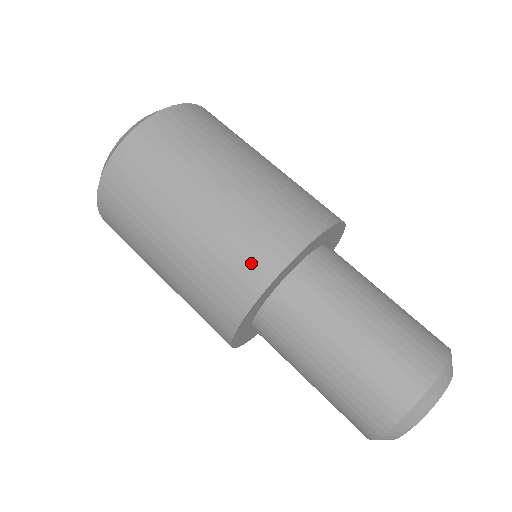
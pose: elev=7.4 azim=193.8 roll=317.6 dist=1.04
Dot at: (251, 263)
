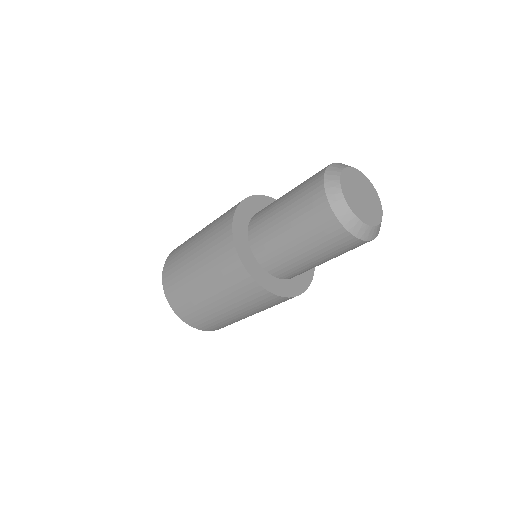
Dot at: (224, 220)
